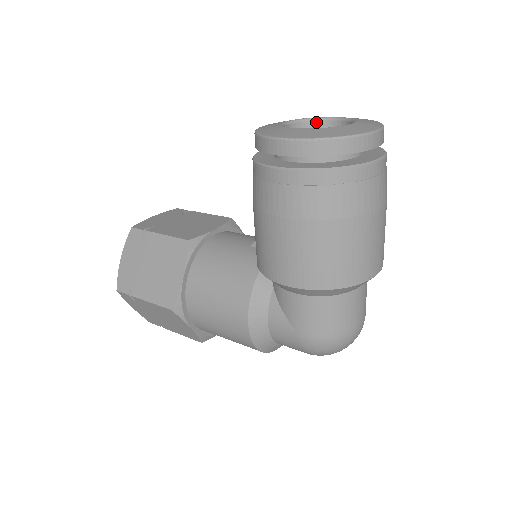
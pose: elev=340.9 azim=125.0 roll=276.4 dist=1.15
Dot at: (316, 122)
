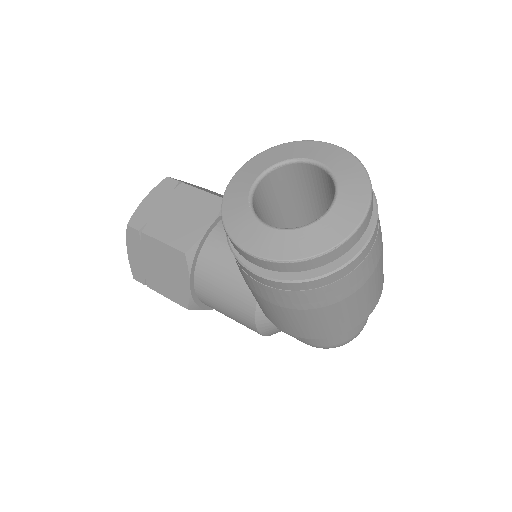
Dot at: (293, 165)
